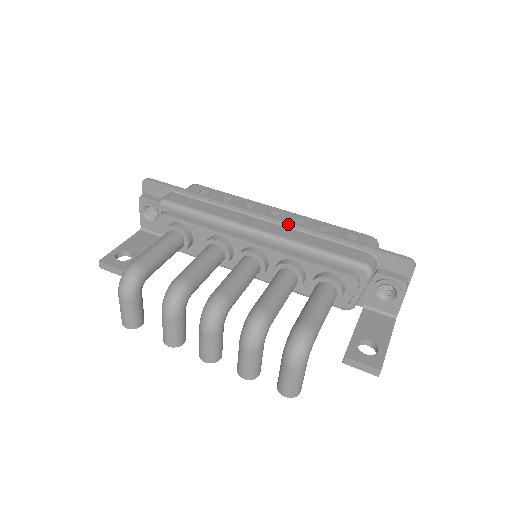
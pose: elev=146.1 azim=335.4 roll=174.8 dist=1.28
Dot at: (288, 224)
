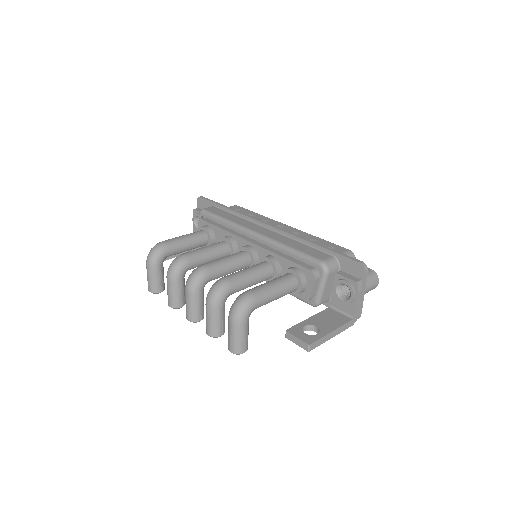
Dot at: (280, 231)
